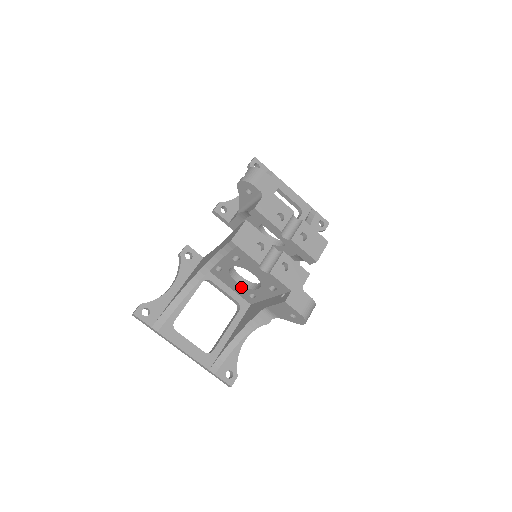
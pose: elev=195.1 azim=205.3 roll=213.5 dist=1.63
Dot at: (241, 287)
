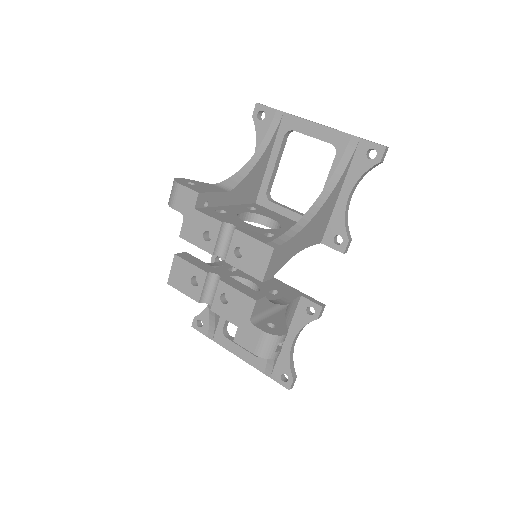
Dot at: occluded
